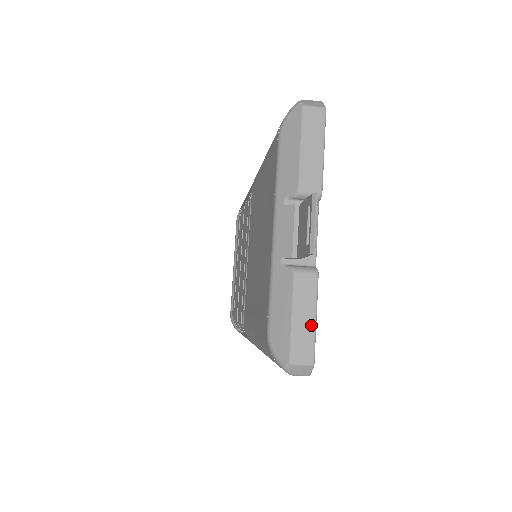
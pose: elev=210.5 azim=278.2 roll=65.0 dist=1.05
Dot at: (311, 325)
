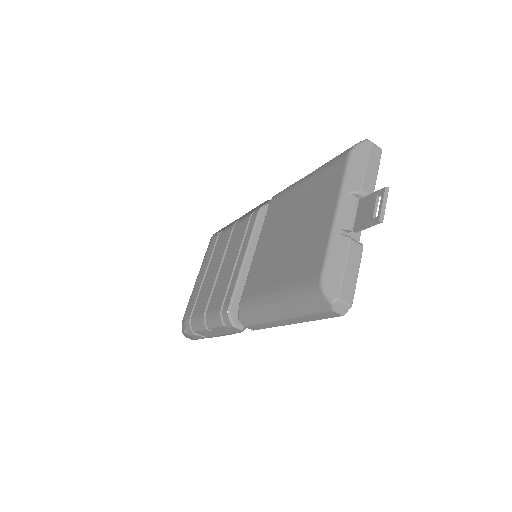
Dot at: (355, 278)
